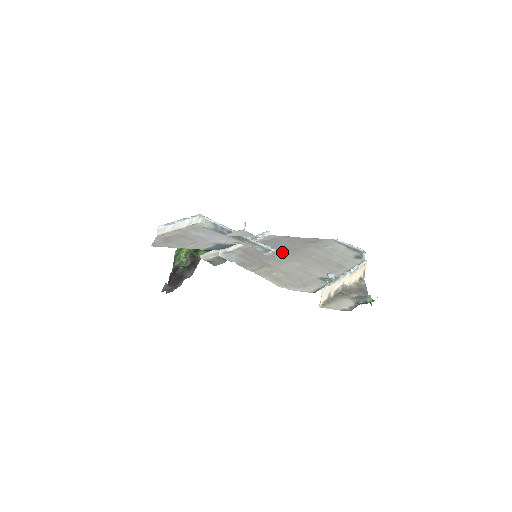
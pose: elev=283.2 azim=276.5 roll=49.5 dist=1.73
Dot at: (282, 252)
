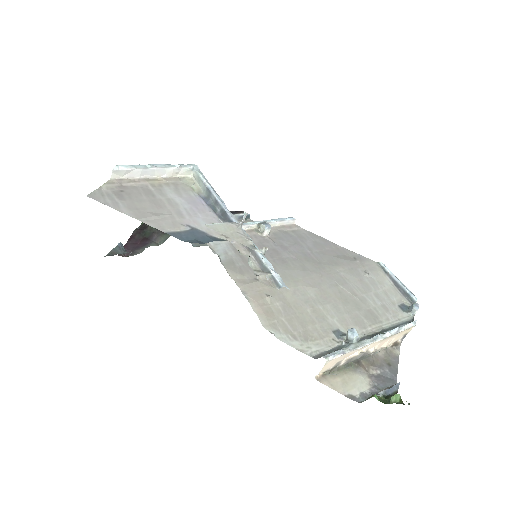
Dot at: (297, 261)
